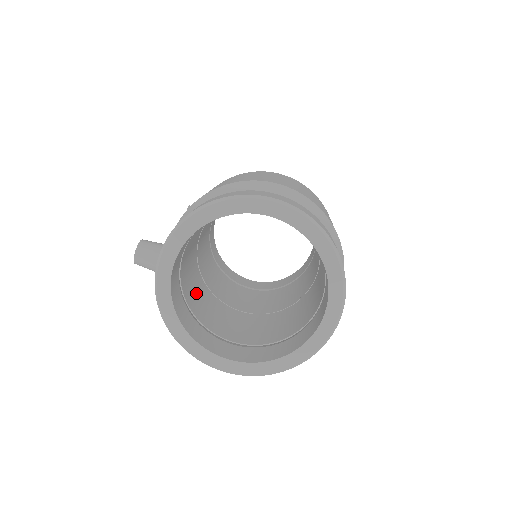
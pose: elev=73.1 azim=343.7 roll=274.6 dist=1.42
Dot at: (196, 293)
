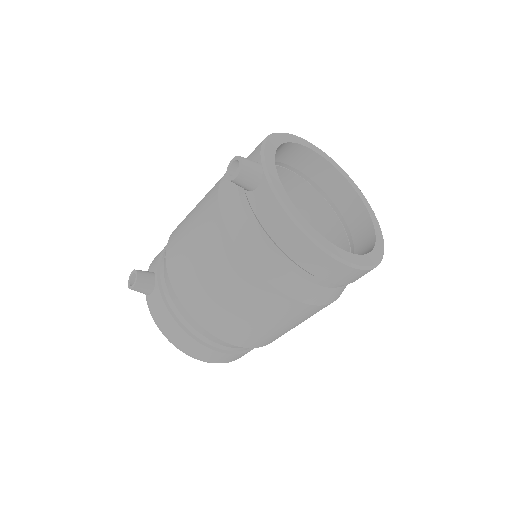
Dot at: occluded
